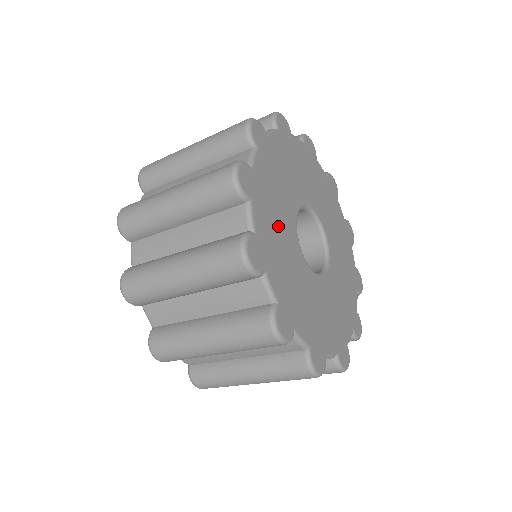
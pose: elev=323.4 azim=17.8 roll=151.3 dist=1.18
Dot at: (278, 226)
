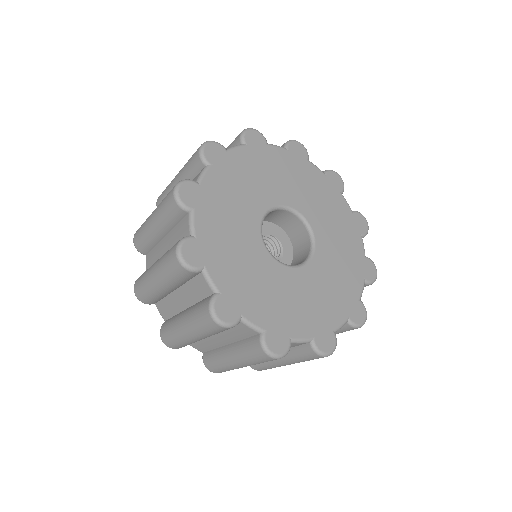
Dot at: (231, 228)
